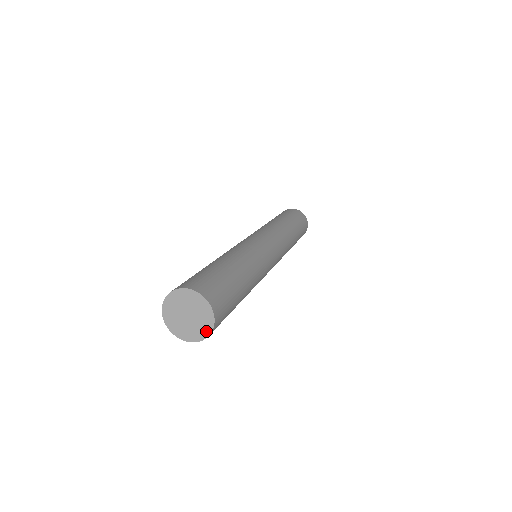
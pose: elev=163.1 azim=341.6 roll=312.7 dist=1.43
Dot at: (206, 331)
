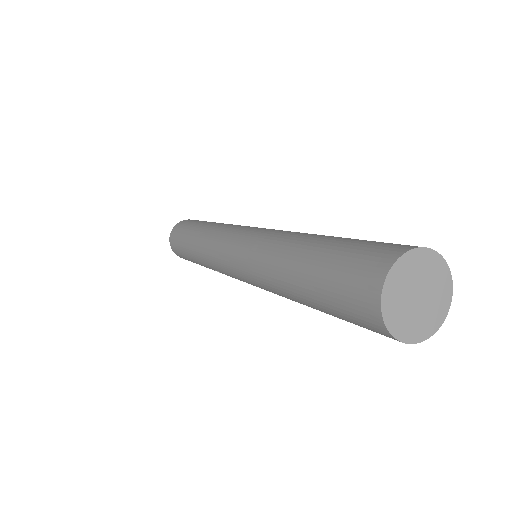
Dot at: (446, 301)
